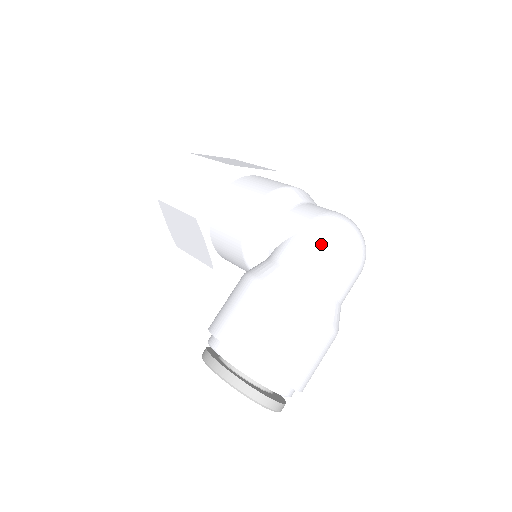
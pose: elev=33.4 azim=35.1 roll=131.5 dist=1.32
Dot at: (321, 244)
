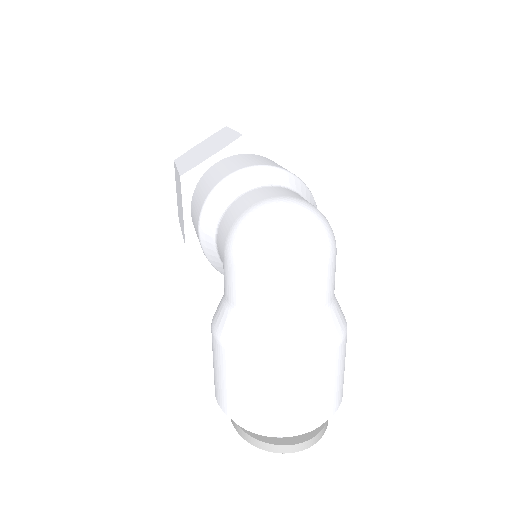
Dot at: (239, 270)
